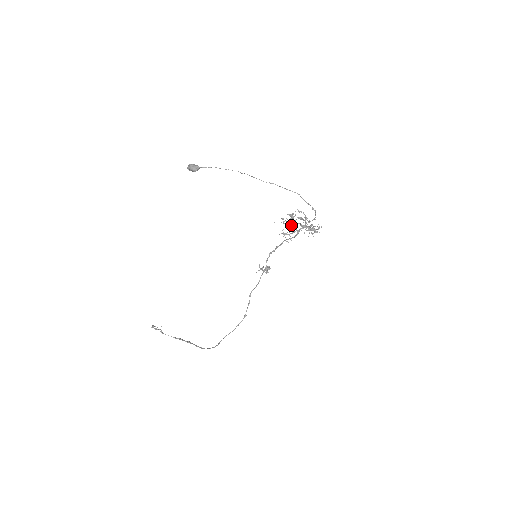
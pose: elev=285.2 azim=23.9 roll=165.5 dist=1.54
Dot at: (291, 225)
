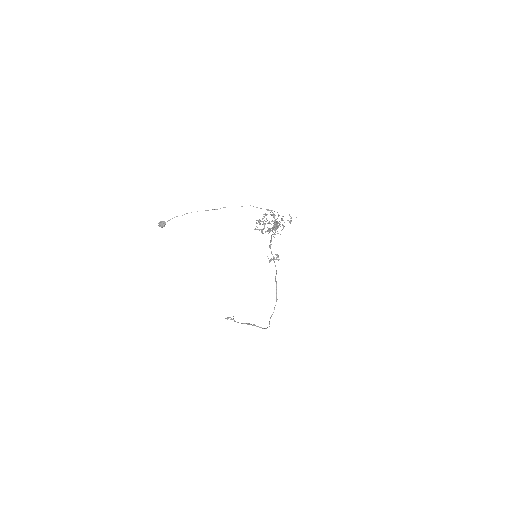
Dot at: (264, 227)
